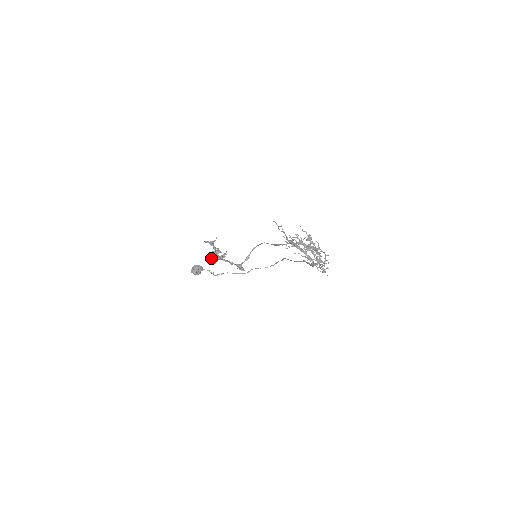
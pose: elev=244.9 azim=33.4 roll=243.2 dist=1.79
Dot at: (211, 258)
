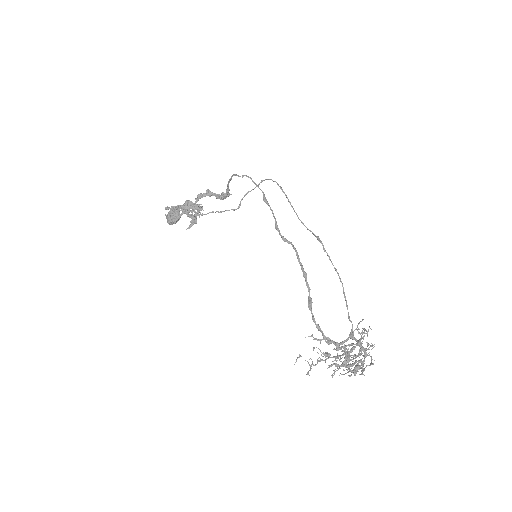
Dot at: (183, 212)
